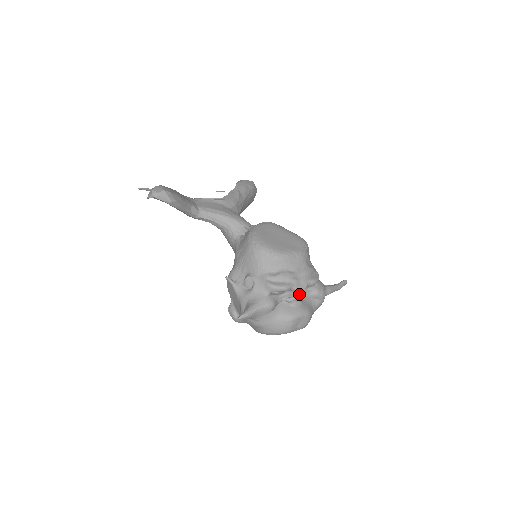
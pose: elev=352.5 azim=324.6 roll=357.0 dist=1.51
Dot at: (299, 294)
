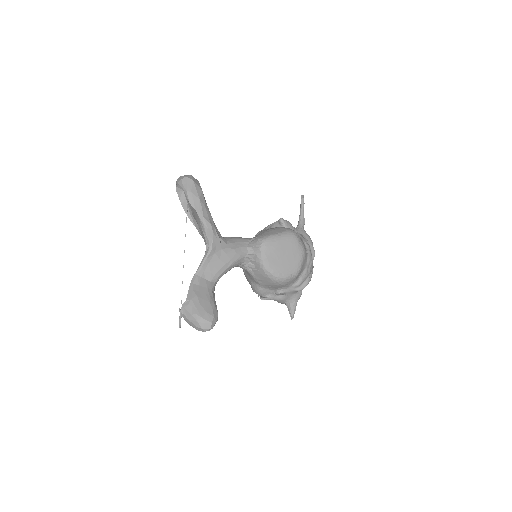
Dot at: occluded
